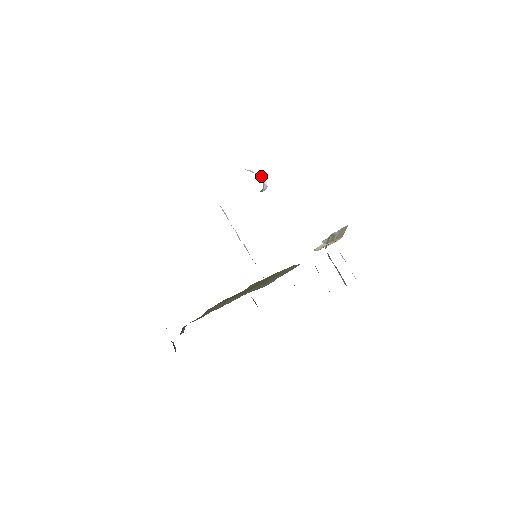
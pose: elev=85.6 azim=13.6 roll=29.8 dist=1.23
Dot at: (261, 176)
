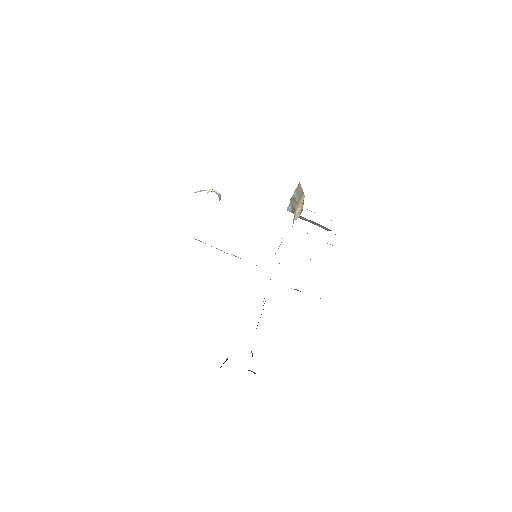
Dot at: (209, 190)
